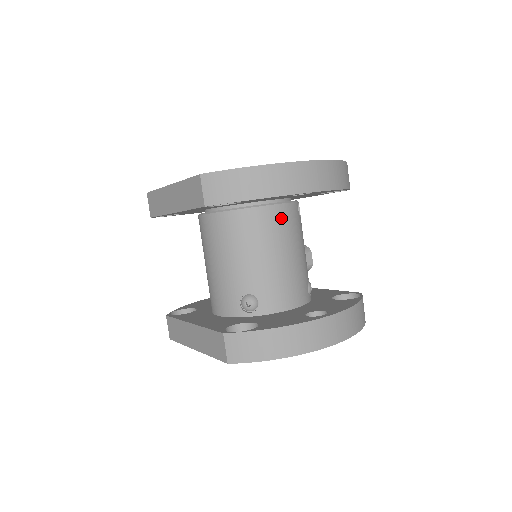
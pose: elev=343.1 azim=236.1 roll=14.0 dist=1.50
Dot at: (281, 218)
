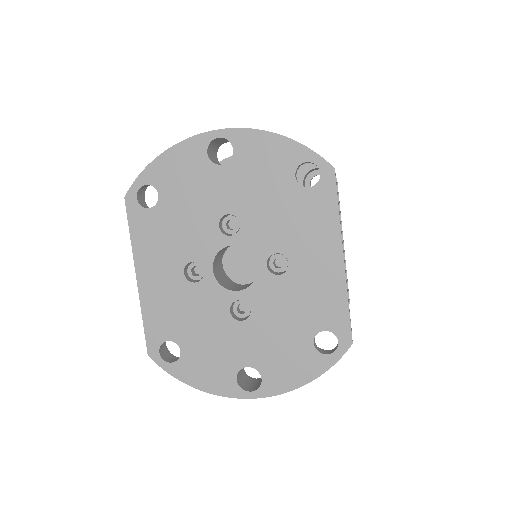
Dot at: occluded
